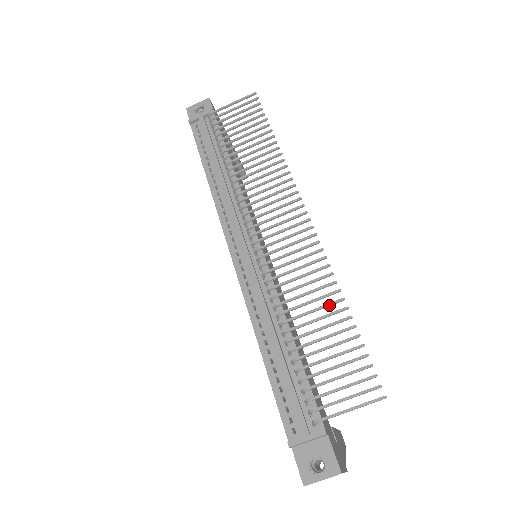
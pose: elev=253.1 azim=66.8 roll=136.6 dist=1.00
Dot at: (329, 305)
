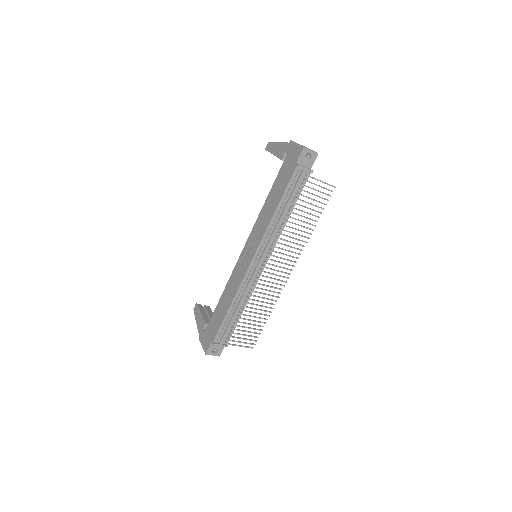
Dot at: occluded
